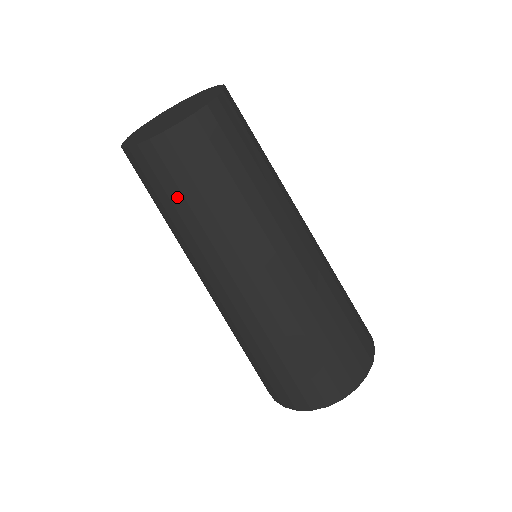
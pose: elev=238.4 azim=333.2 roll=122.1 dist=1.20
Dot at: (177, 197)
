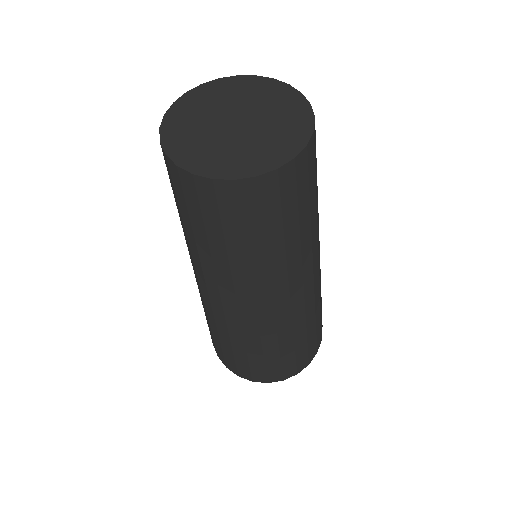
Dot at: (198, 224)
